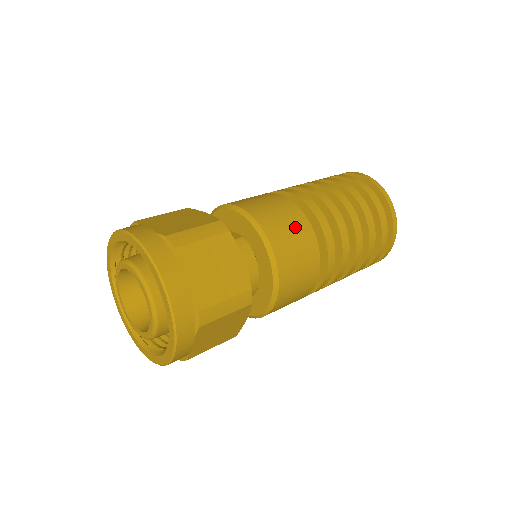
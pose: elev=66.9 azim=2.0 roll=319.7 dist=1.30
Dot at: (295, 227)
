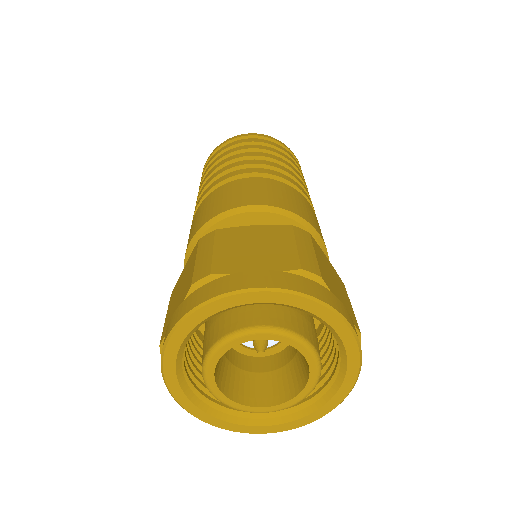
Dot at: occluded
